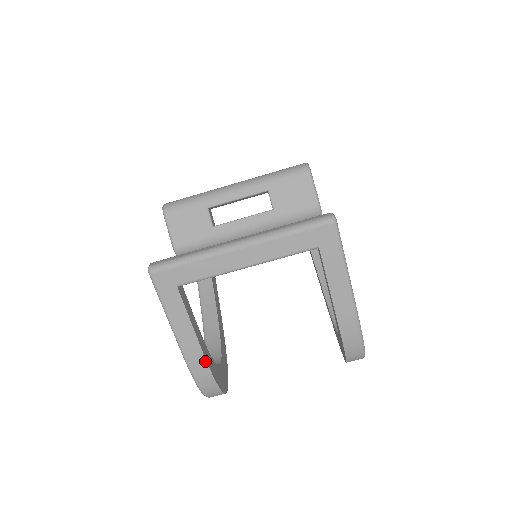
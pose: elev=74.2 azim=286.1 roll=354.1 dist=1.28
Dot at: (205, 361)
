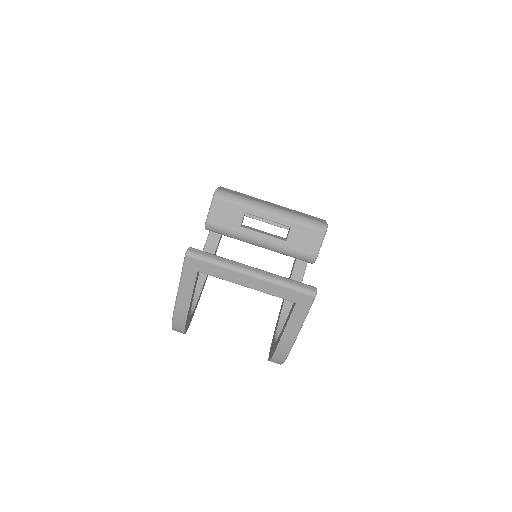
Dot at: (186, 316)
